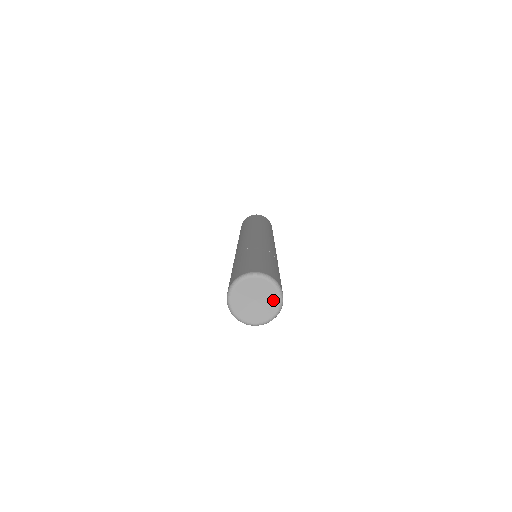
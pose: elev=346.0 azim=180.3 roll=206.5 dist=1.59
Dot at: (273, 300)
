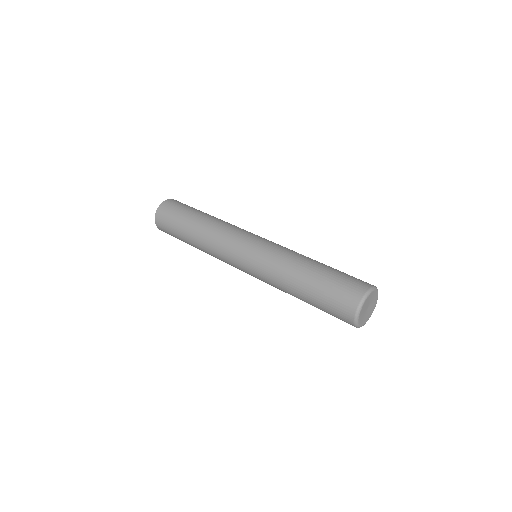
Dot at: (375, 298)
